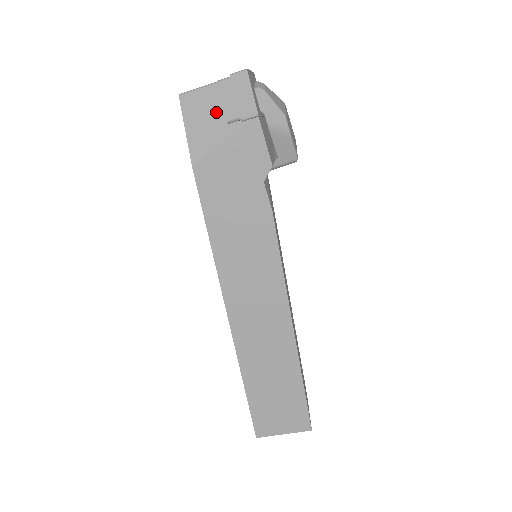
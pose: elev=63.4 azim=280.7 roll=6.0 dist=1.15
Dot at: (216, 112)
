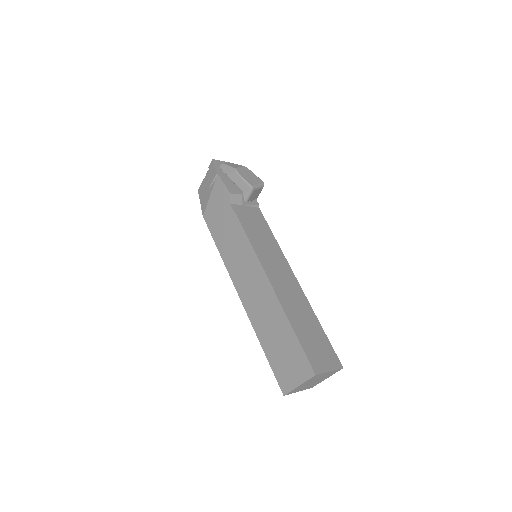
Dot at: (207, 186)
